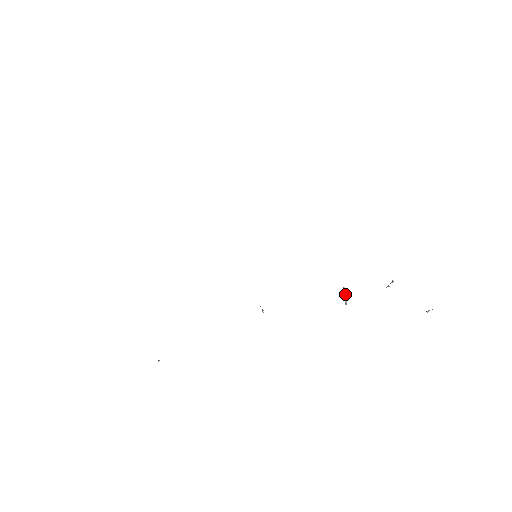
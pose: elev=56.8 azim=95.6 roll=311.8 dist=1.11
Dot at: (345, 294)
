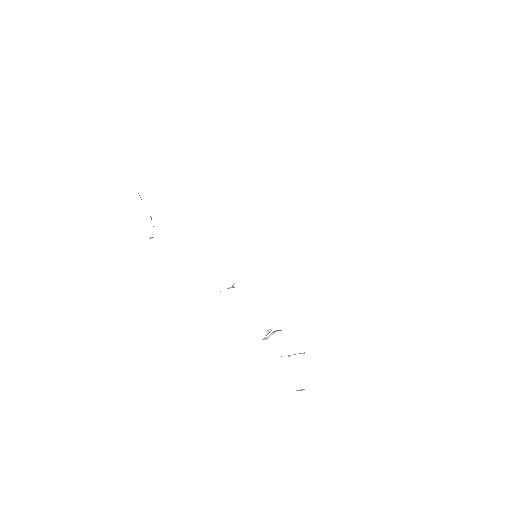
Dot at: (273, 332)
